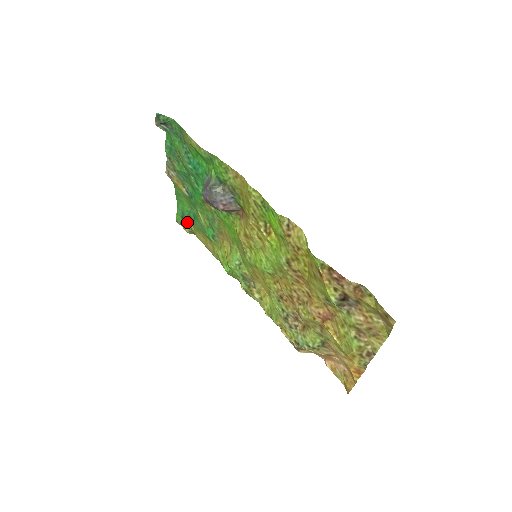
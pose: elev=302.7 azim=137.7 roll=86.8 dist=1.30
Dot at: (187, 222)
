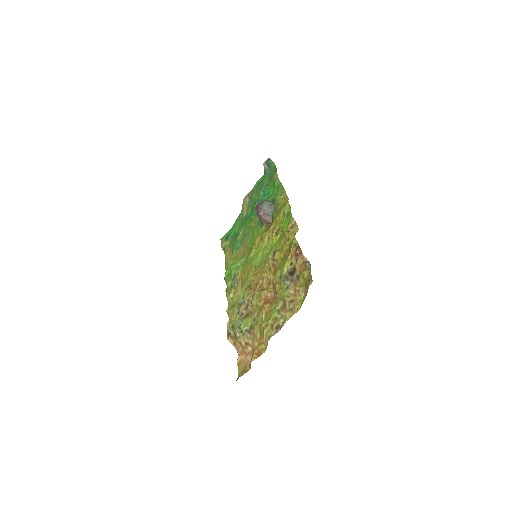
Dot at: (227, 241)
